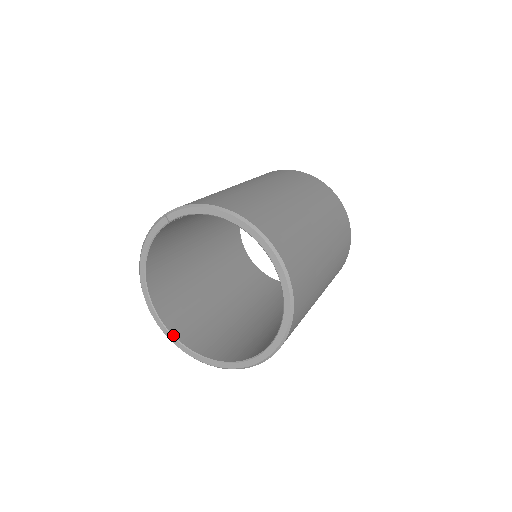
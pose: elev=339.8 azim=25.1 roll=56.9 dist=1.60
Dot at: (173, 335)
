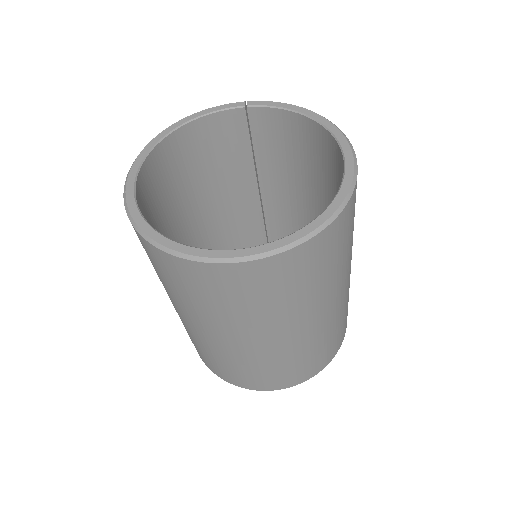
Dot at: (136, 197)
